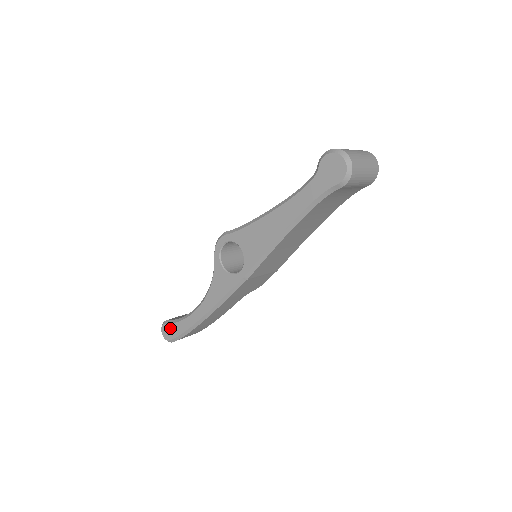
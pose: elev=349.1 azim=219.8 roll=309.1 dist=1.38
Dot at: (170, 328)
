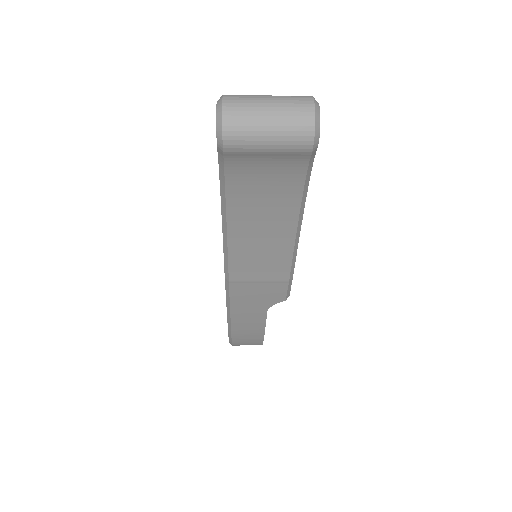
Dot at: occluded
